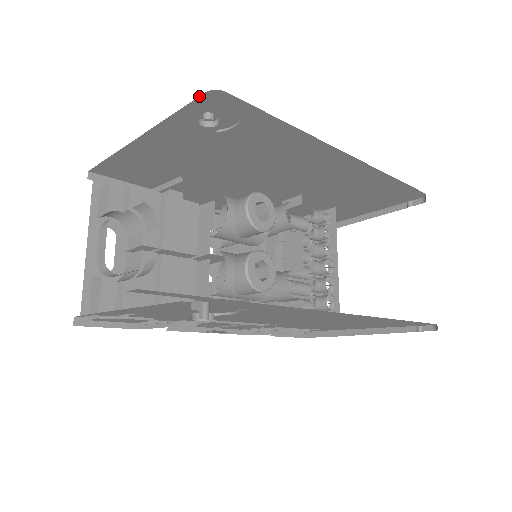
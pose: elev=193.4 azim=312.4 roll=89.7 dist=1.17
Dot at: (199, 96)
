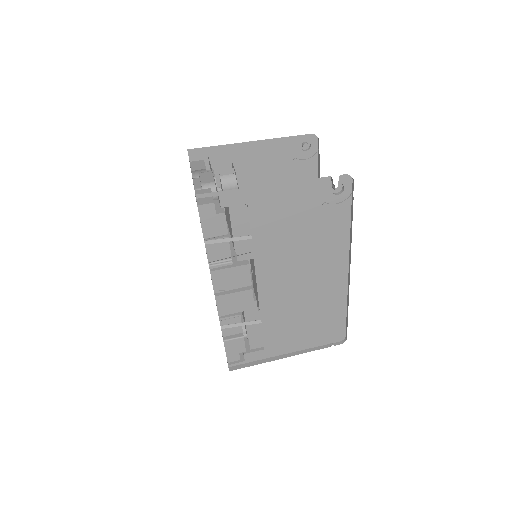
Dot at: (307, 134)
